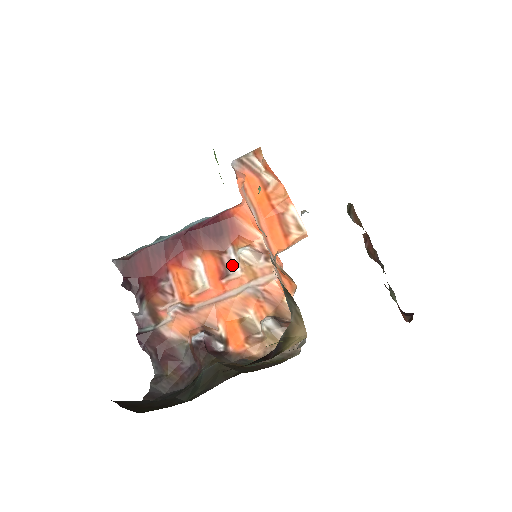
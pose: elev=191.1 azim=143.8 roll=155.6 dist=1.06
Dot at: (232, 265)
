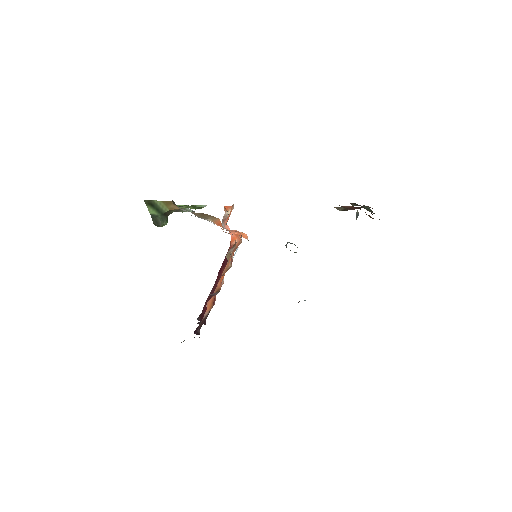
Dot at: occluded
